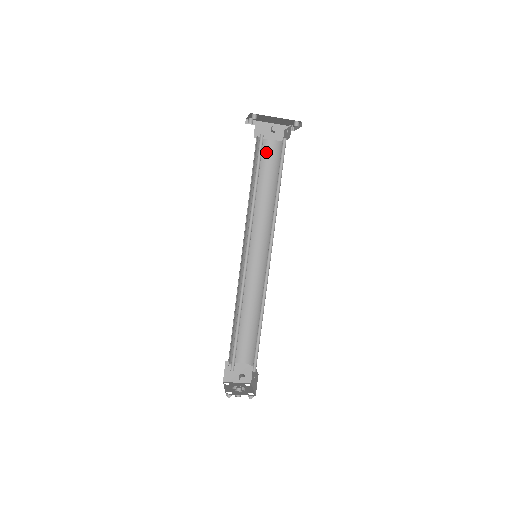
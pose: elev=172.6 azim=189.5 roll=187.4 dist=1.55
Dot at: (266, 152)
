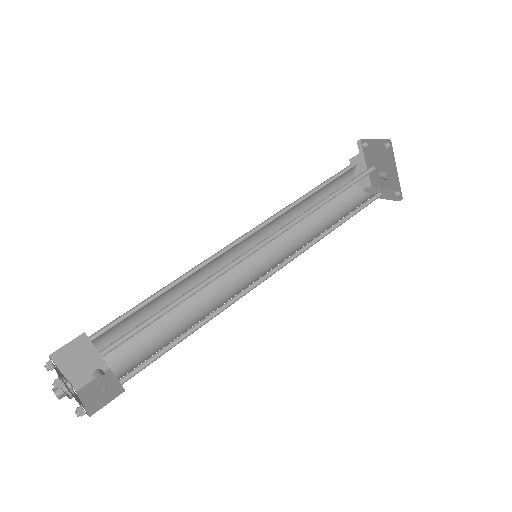
Dot at: (344, 183)
